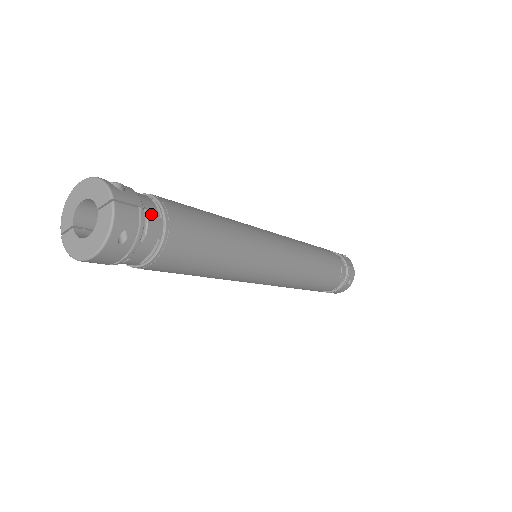
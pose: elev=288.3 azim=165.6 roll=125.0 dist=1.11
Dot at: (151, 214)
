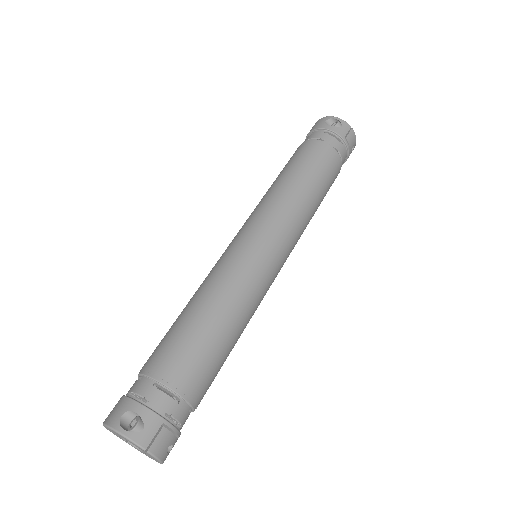
Dot at: (172, 411)
